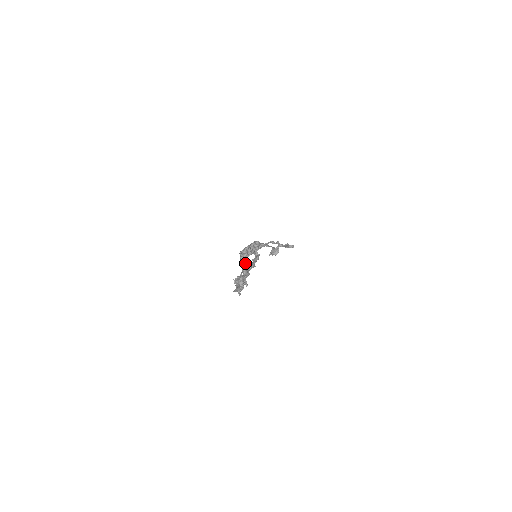
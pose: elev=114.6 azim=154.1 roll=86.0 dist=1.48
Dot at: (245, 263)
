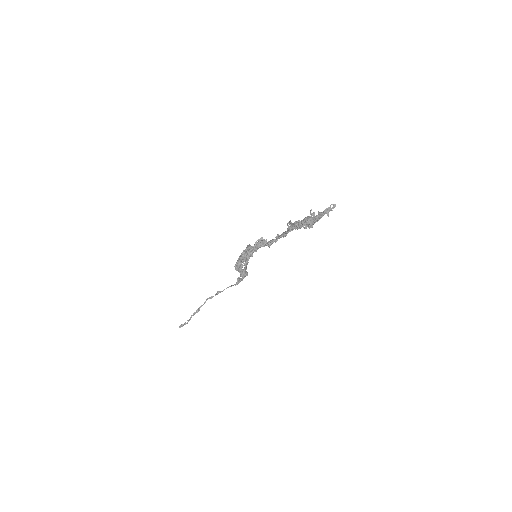
Dot at: (289, 222)
